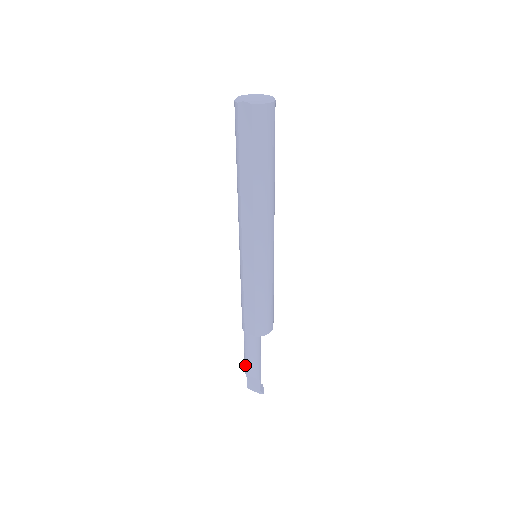
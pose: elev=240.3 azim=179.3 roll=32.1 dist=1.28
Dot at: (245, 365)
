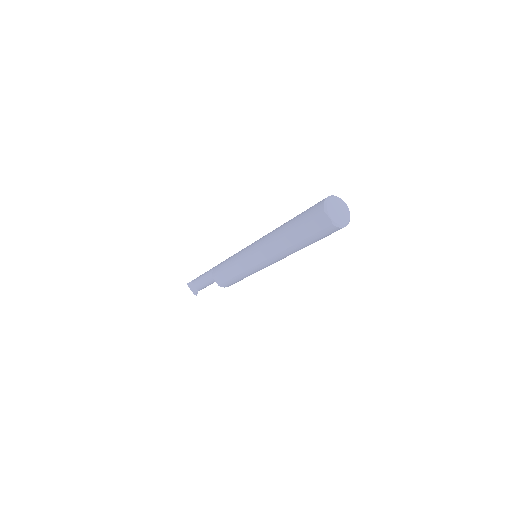
Dot at: (197, 282)
